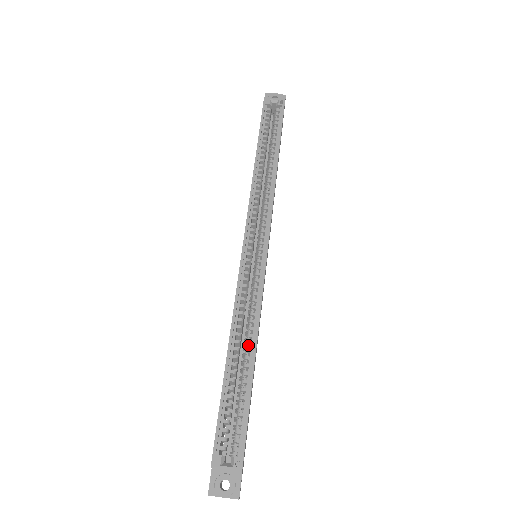
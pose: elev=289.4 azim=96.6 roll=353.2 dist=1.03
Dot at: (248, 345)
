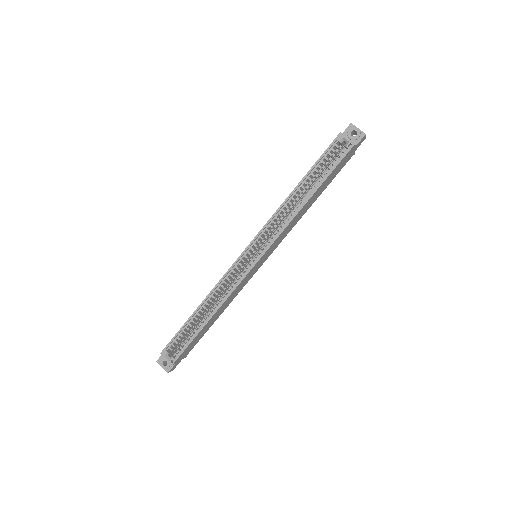
Dot at: occluded
